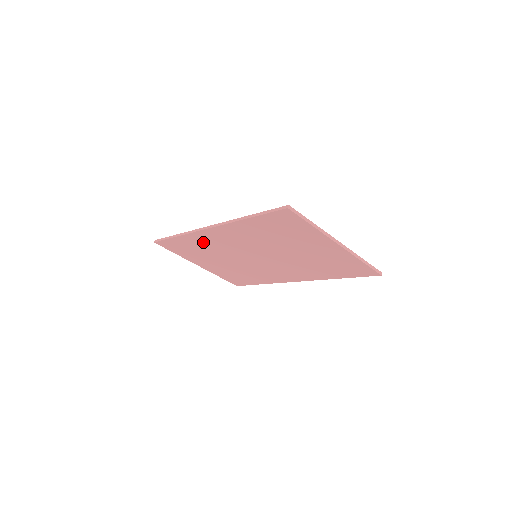
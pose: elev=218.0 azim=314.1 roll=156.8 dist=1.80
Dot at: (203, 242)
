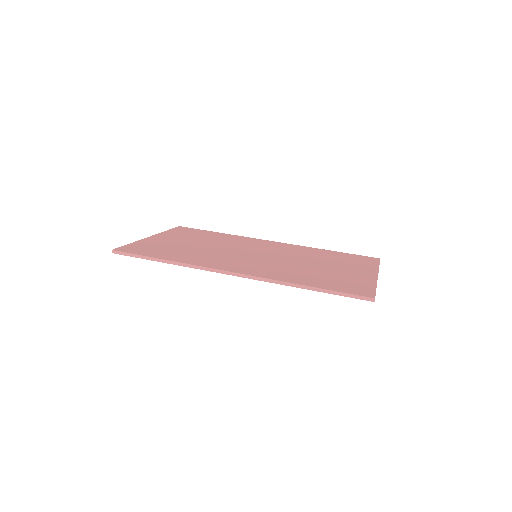
Dot at: occluded
